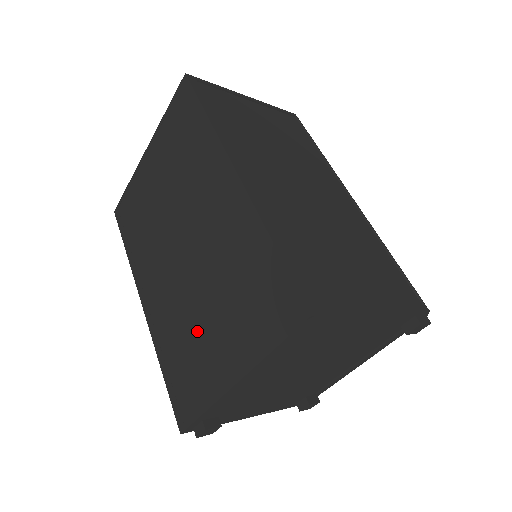
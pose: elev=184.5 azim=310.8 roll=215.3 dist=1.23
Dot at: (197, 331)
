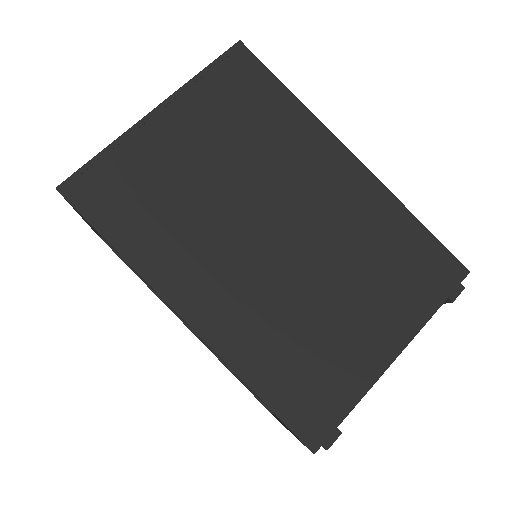
Dot at: (323, 321)
